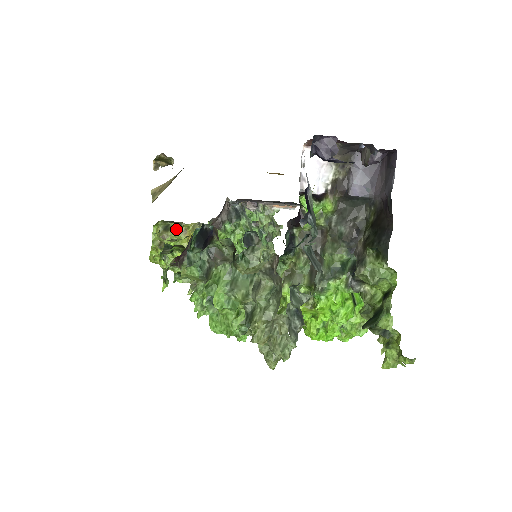
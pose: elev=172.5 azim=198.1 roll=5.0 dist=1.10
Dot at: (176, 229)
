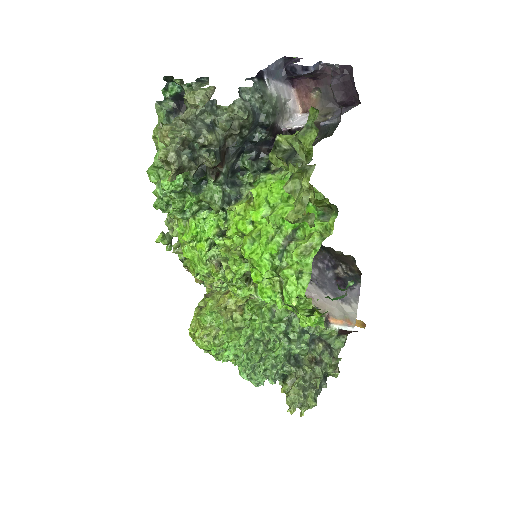
Dot at: (221, 290)
